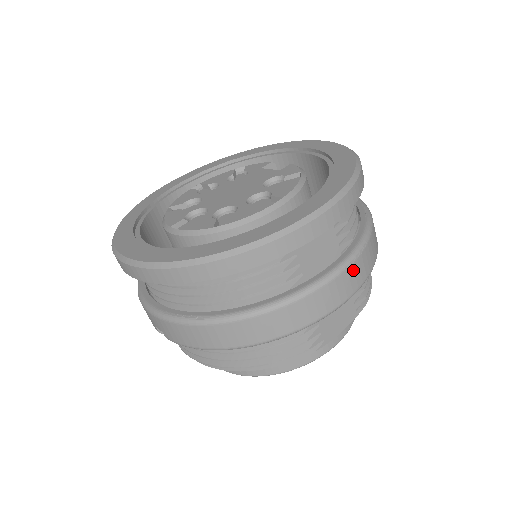
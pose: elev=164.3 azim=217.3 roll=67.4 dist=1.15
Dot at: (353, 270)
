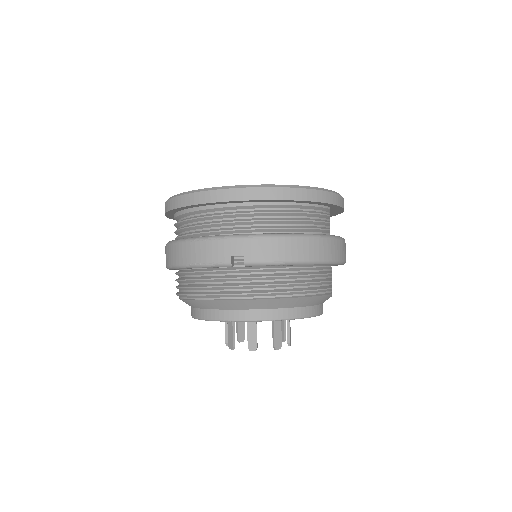
Dot at: occluded
